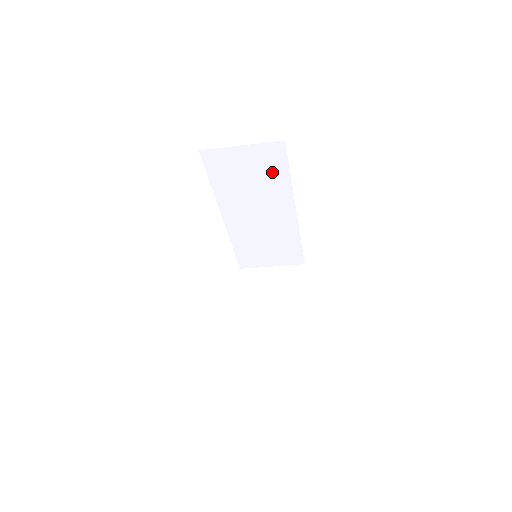
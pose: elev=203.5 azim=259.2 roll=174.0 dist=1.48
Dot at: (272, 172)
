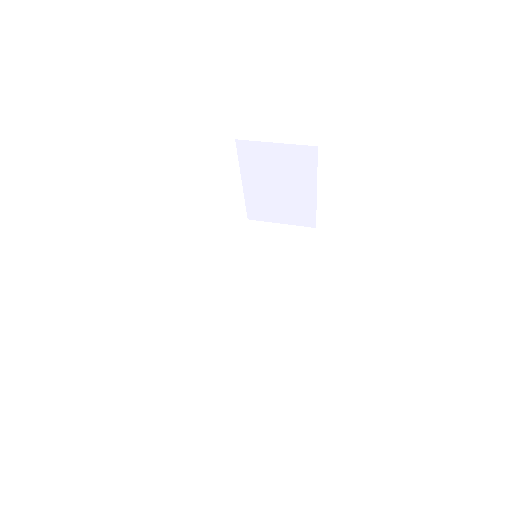
Dot at: occluded
